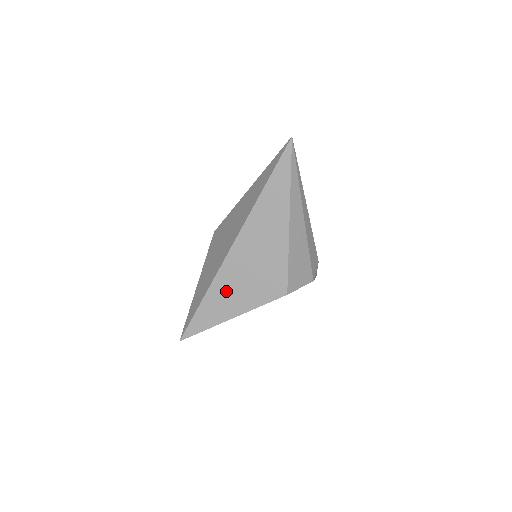
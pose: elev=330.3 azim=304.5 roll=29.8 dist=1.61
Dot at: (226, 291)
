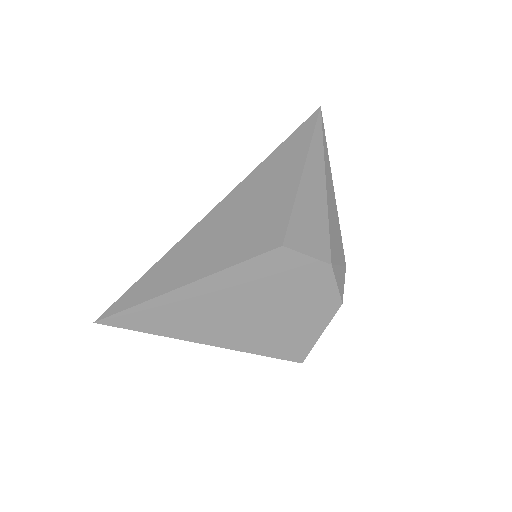
Dot at: (195, 248)
